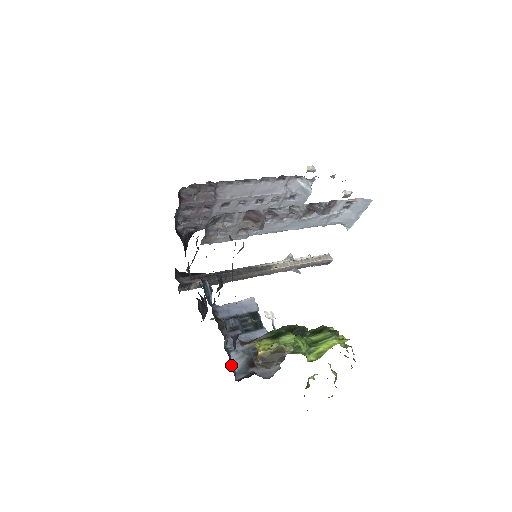
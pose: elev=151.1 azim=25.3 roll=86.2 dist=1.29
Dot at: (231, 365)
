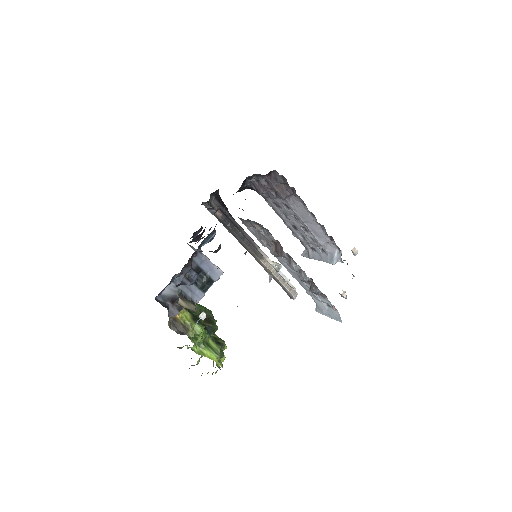
Dot at: (164, 288)
